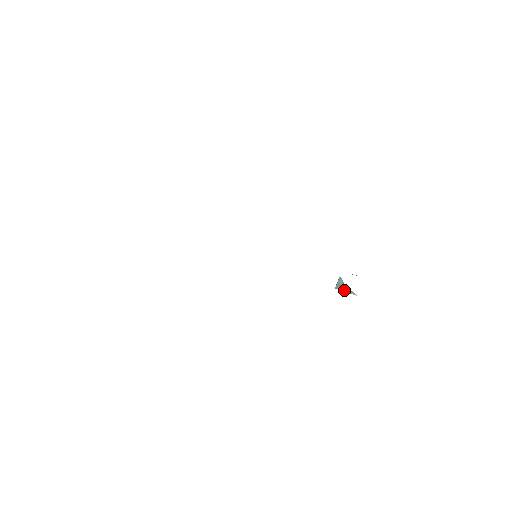
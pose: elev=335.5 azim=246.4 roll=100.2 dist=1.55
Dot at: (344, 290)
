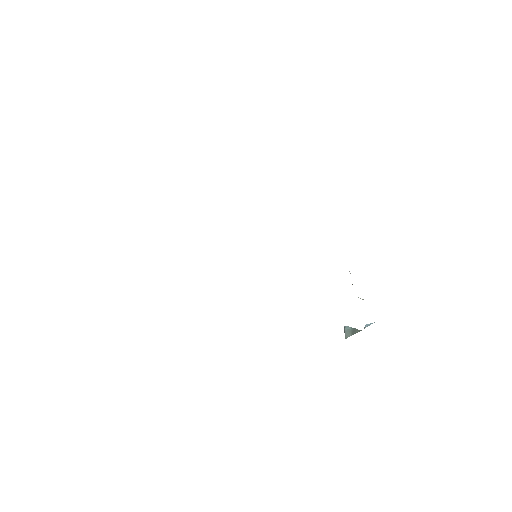
Dot at: (356, 332)
